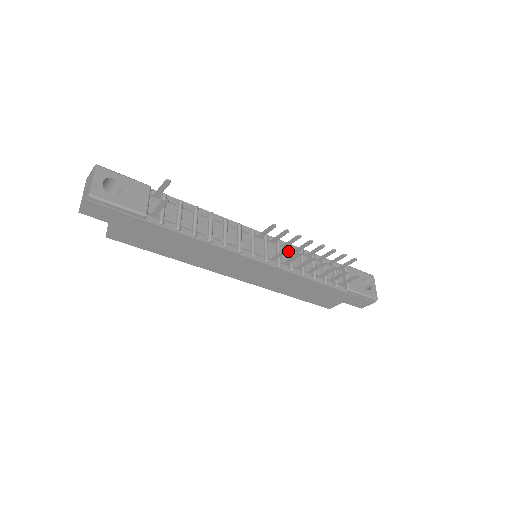
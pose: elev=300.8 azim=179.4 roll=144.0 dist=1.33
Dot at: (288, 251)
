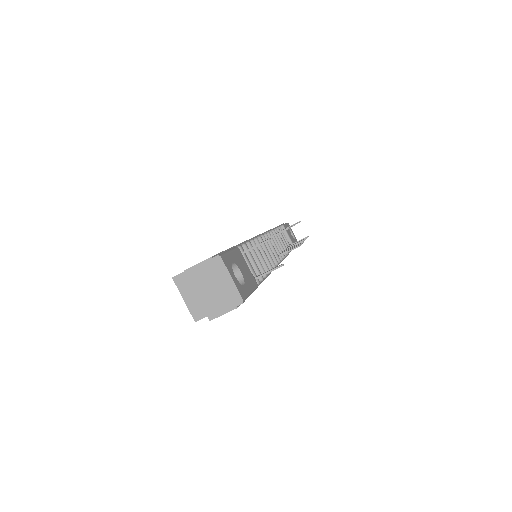
Dot at: (273, 239)
